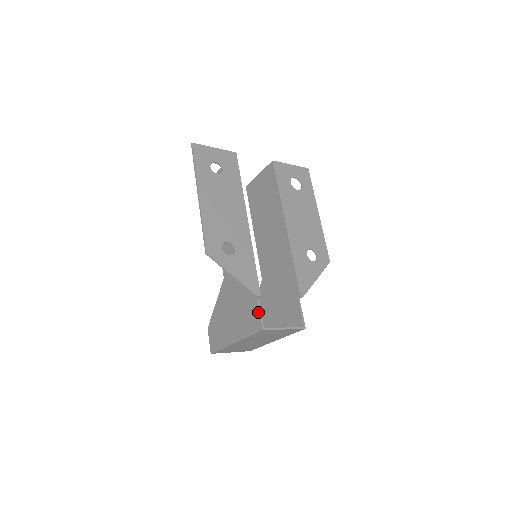
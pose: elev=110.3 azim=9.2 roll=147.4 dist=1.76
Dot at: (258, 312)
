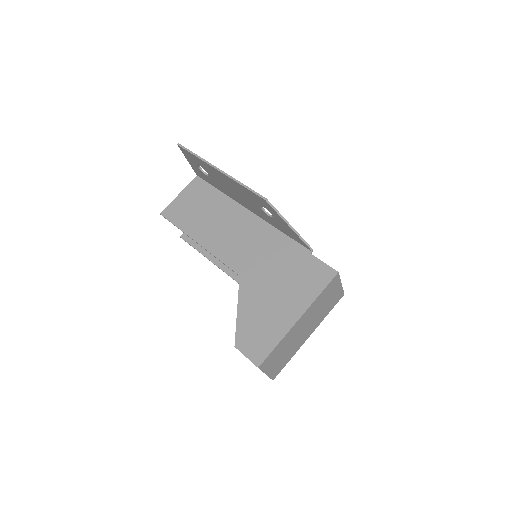
Dot at: (321, 263)
